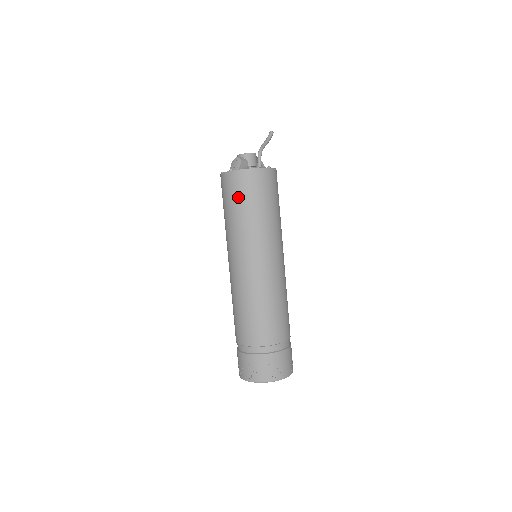
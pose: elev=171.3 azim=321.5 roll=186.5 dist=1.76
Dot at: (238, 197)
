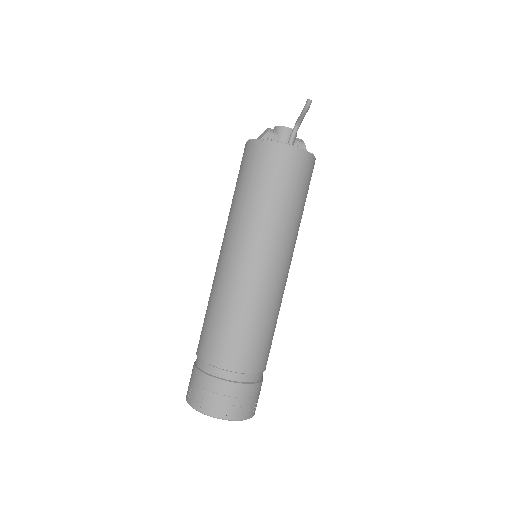
Dot at: (245, 172)
